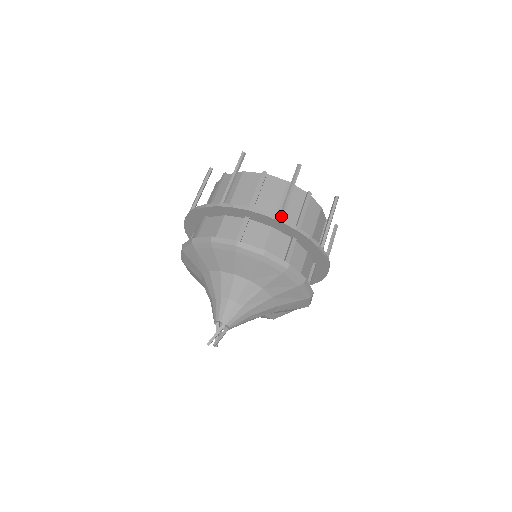
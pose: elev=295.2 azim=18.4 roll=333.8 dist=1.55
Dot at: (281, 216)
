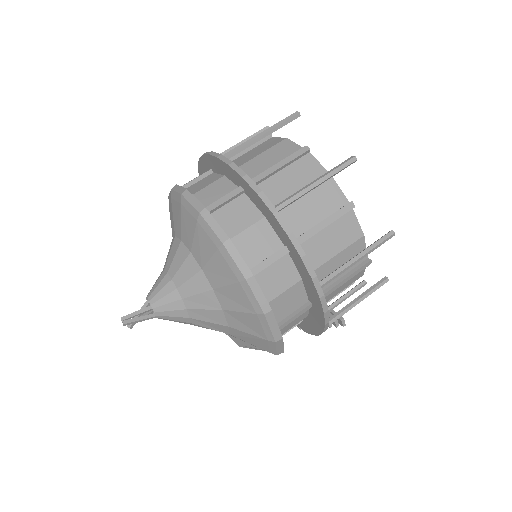
Dot at: (278, 206)
